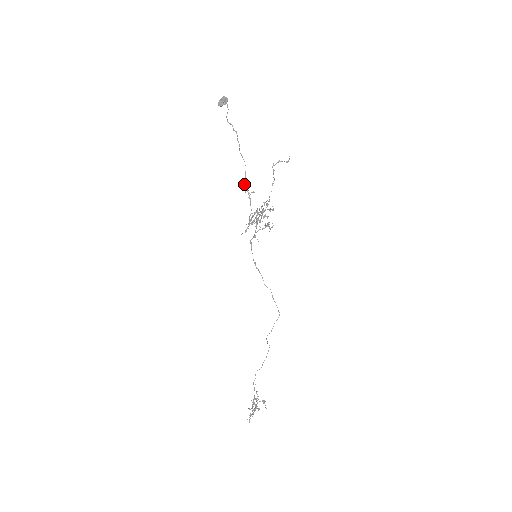
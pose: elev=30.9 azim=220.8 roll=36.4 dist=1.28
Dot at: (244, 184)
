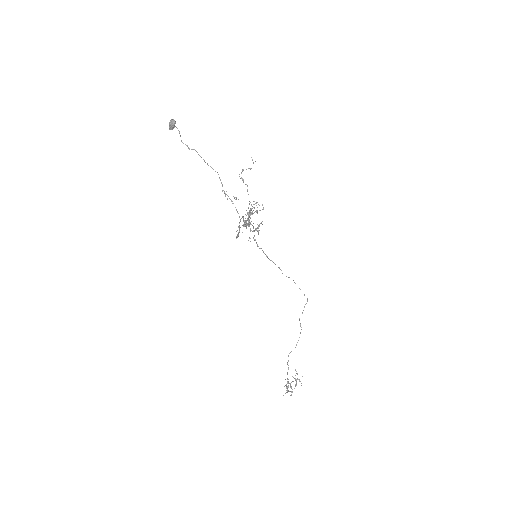
Dot at: (224, 192)
